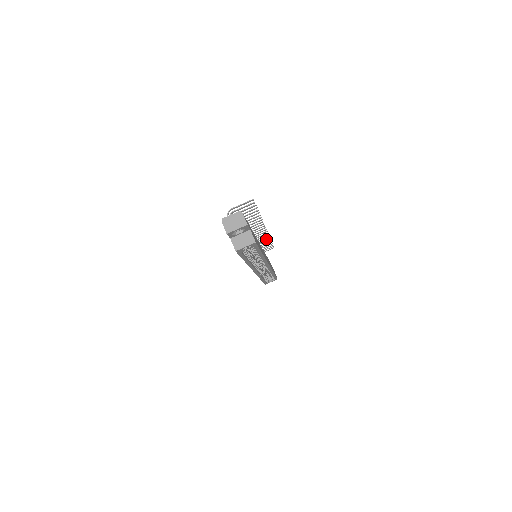
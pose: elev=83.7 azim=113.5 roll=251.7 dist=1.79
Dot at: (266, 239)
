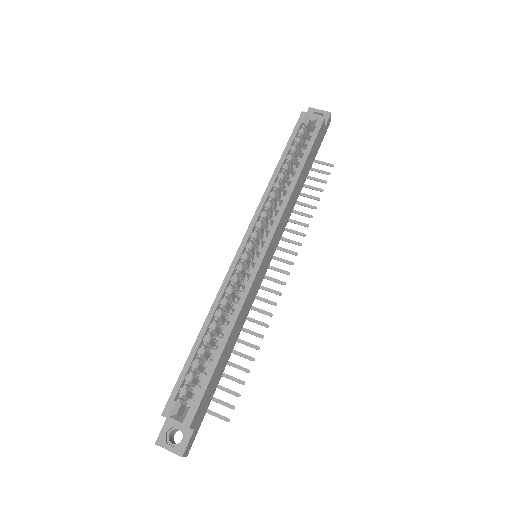
Dot at: (258, 334)
